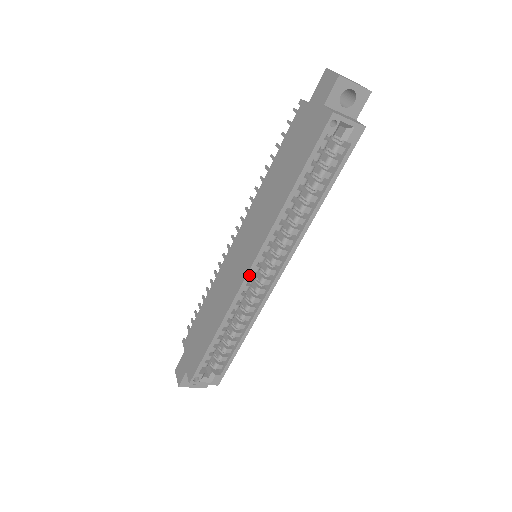
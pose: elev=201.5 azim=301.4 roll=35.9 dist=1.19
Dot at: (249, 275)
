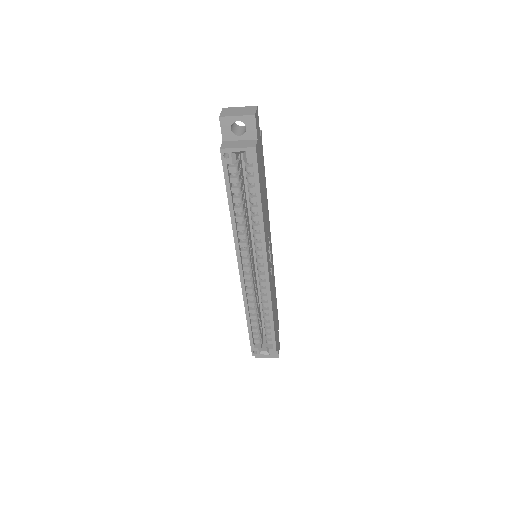
Dot at: (241, 275)
